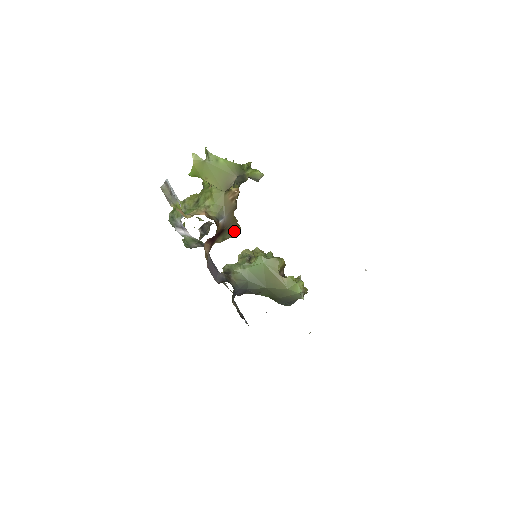
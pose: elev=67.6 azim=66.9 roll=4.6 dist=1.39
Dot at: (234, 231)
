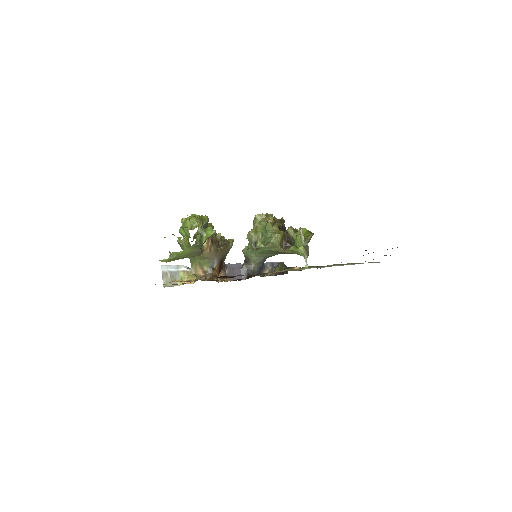
Dot at: (229, 246)
